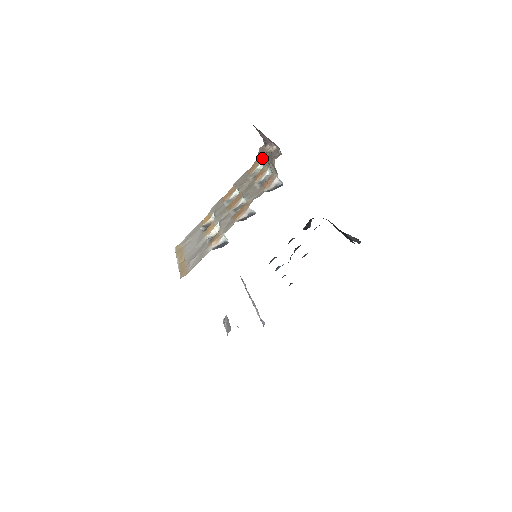
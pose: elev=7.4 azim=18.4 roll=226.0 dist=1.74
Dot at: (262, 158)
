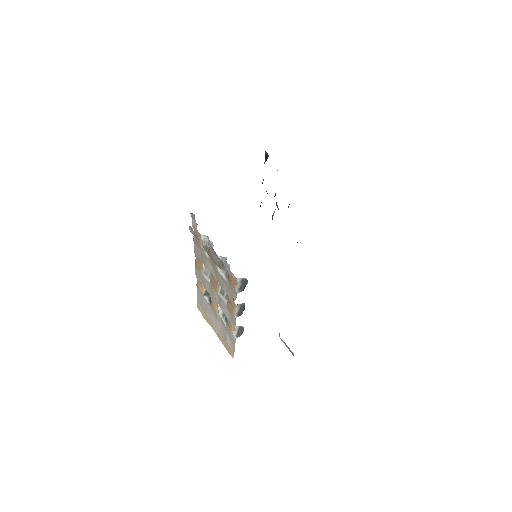
Dot at: occluded
